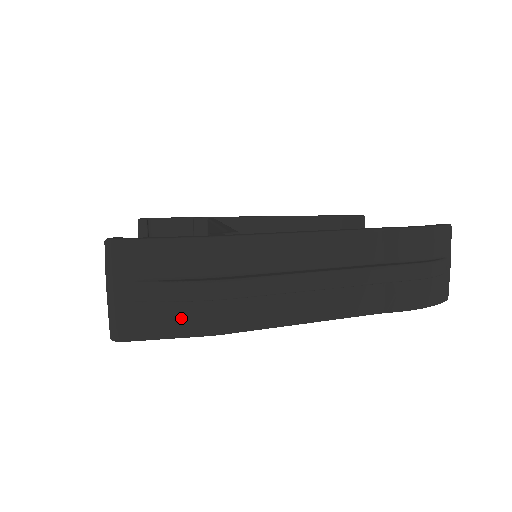
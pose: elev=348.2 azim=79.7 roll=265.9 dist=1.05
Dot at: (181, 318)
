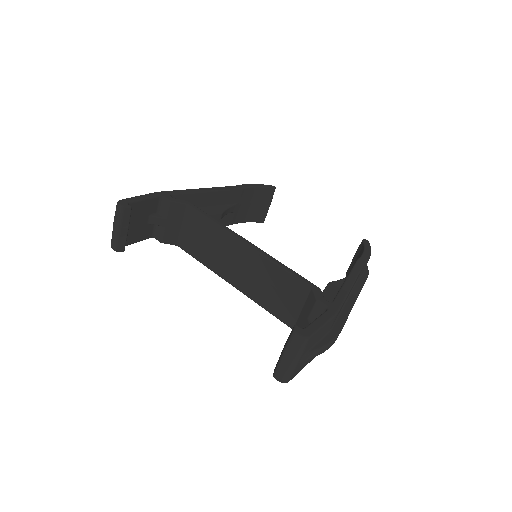
Dot at: occluded
